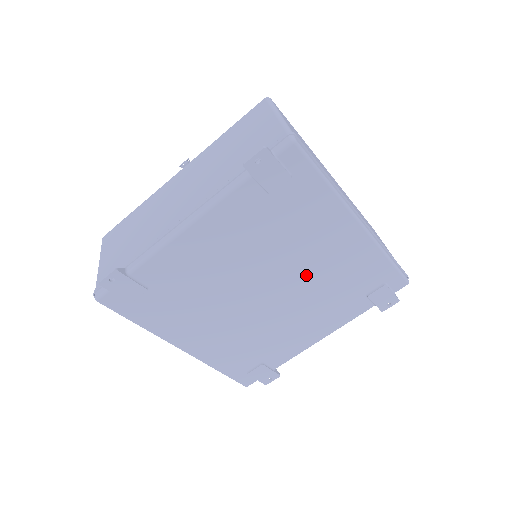
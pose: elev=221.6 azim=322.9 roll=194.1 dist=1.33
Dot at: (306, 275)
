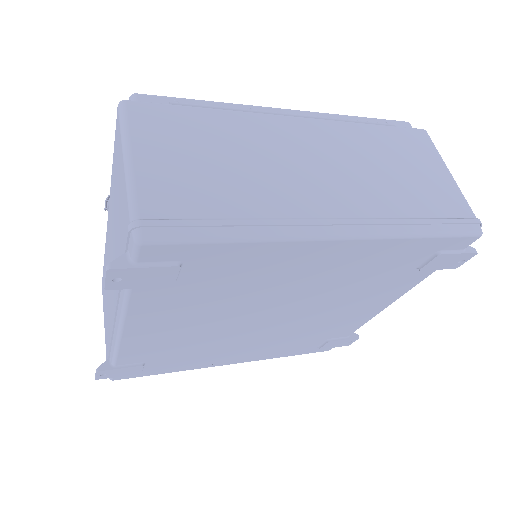
Dot at: (309, 293)
